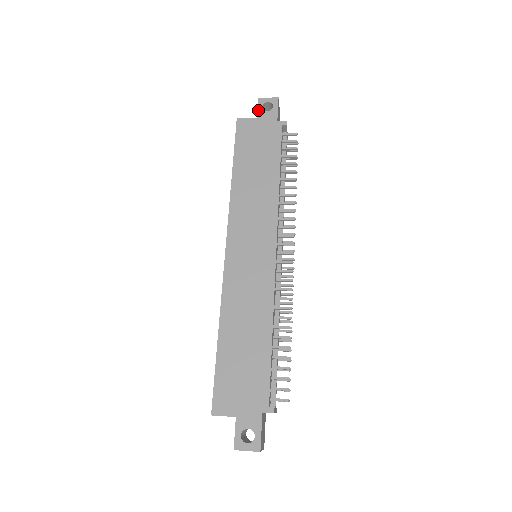
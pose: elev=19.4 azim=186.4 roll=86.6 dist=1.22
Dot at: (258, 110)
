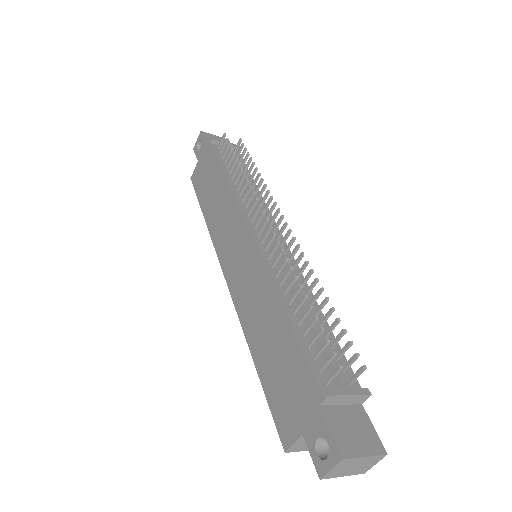
Dot at: (196, 156)
